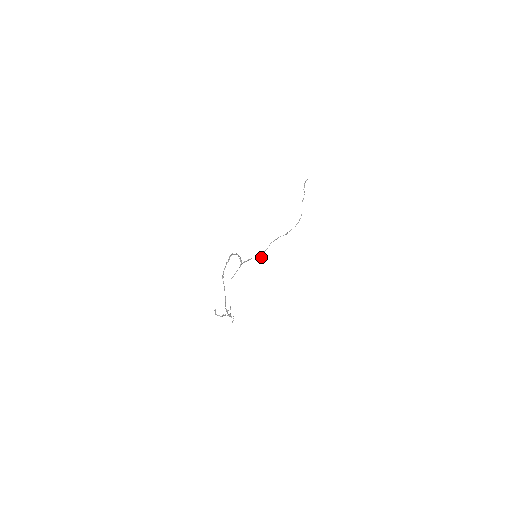
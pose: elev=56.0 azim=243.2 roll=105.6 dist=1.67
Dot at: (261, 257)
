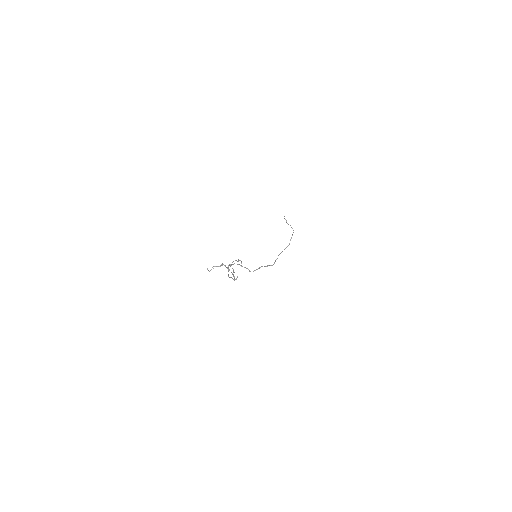
Dot at: (273, 264)
